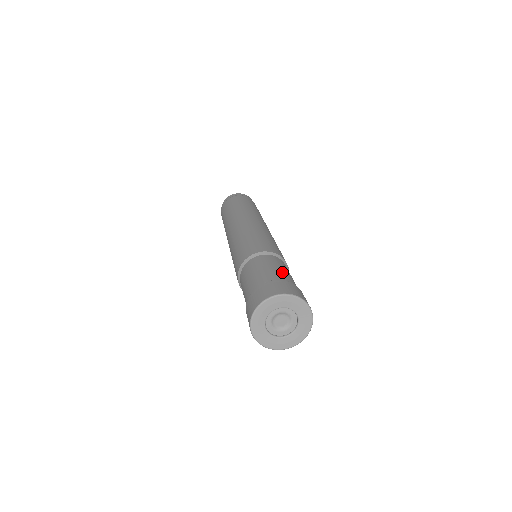
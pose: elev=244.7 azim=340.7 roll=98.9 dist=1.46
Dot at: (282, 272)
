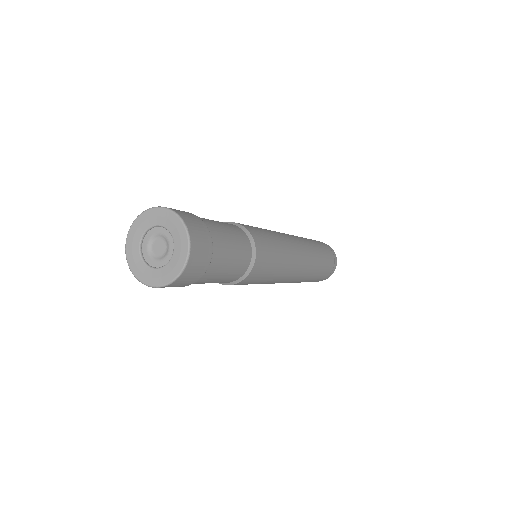
Dot at: (207, 219)
